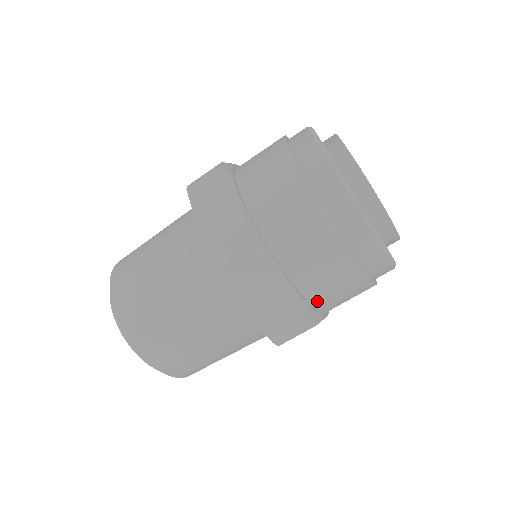
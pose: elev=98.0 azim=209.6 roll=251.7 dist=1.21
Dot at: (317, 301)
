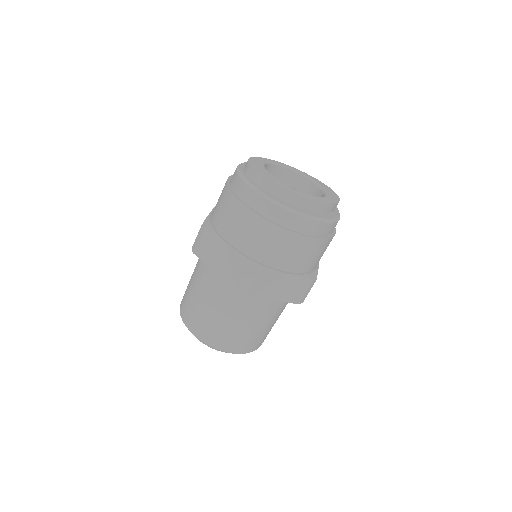
Dot at: (254, 254)
